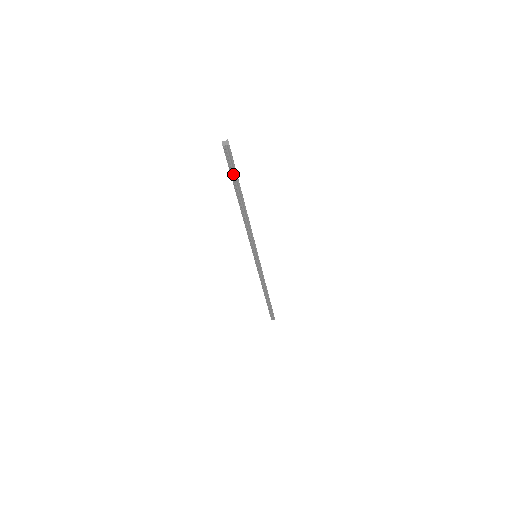
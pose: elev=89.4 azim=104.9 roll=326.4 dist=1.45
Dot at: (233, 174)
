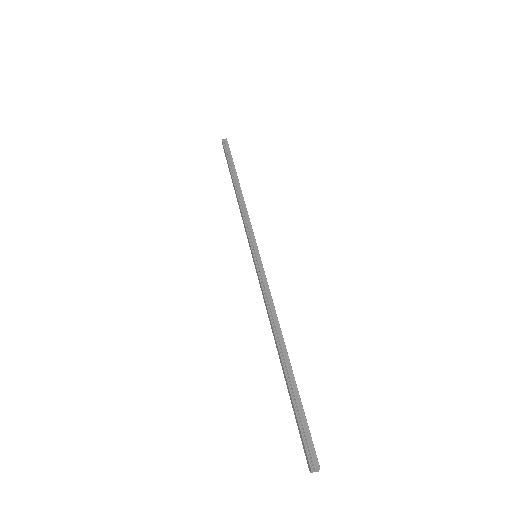
Dot at: (229, 158)
